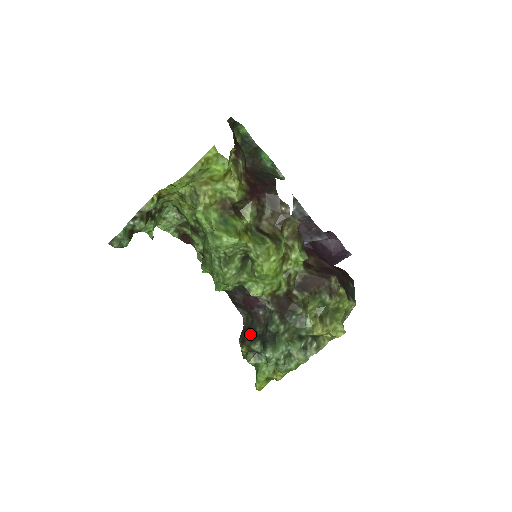
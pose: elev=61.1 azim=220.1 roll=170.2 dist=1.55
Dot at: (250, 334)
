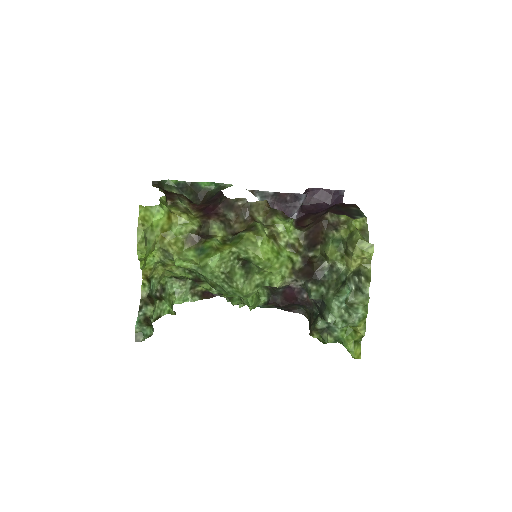
Dot at: (312, 320)
